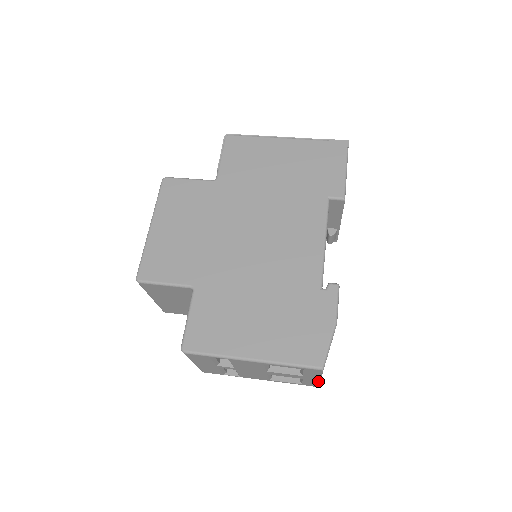
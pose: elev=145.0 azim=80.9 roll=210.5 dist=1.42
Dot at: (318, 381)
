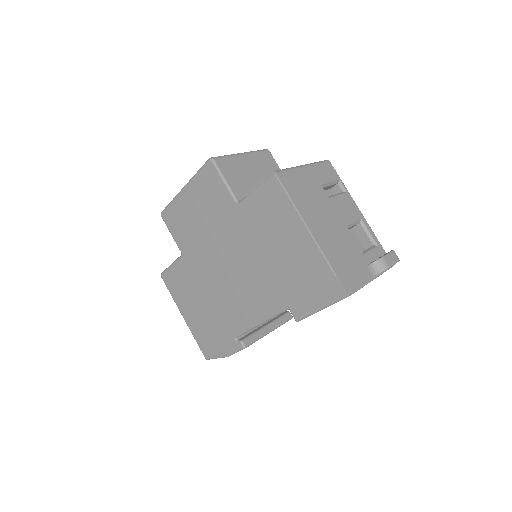
Dot at: occluded
